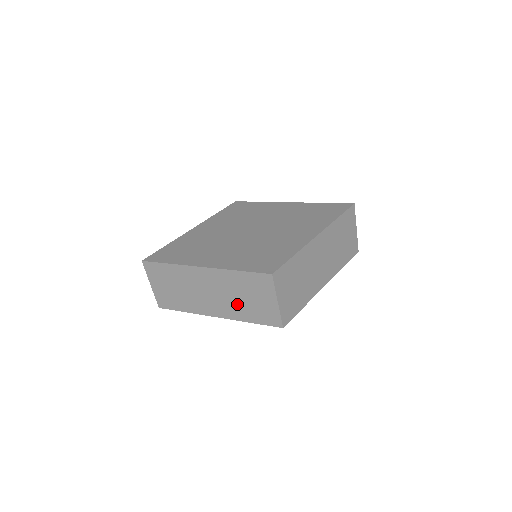
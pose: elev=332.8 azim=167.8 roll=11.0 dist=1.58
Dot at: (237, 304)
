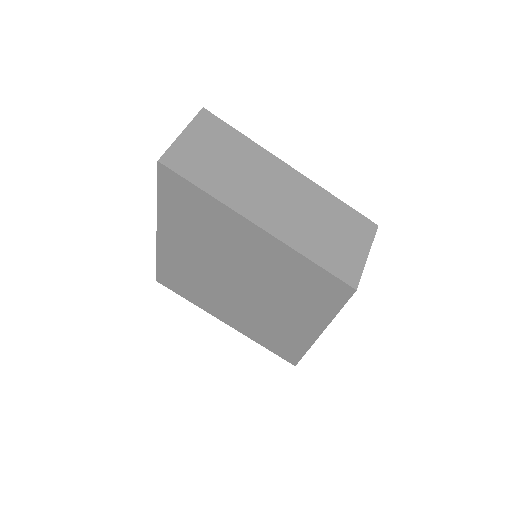
Dot at: (310, 230)
